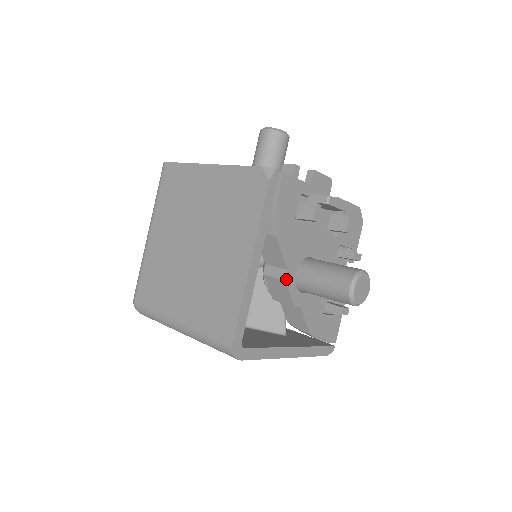
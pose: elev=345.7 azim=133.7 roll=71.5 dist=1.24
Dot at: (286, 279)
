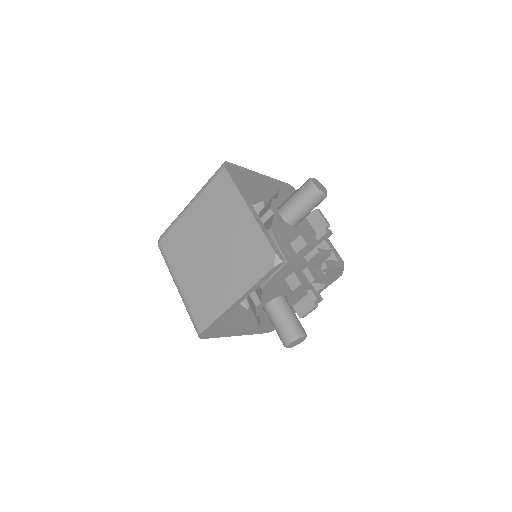
Dot at: (257, 306)
